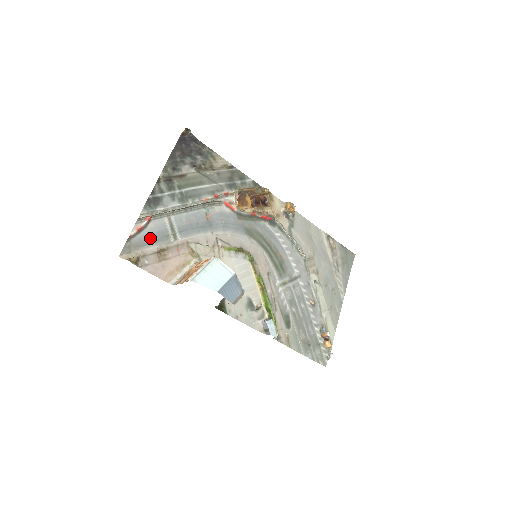
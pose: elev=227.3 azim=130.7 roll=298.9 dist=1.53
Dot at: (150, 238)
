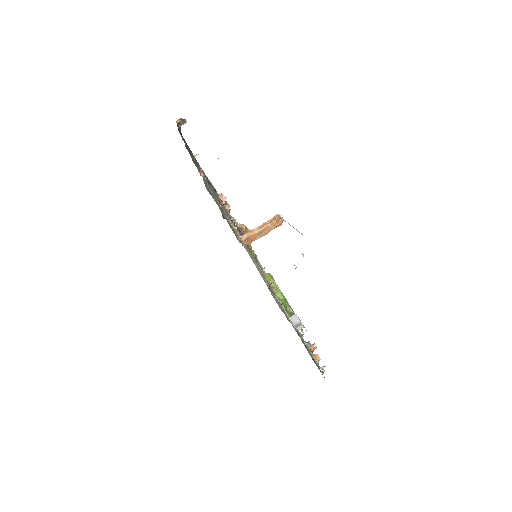
Dot at: (210, 192)
